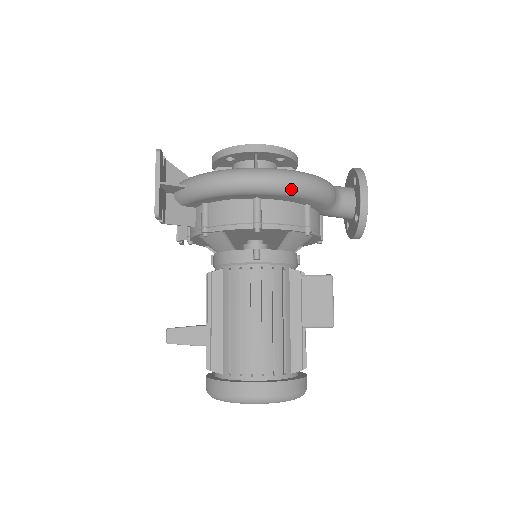
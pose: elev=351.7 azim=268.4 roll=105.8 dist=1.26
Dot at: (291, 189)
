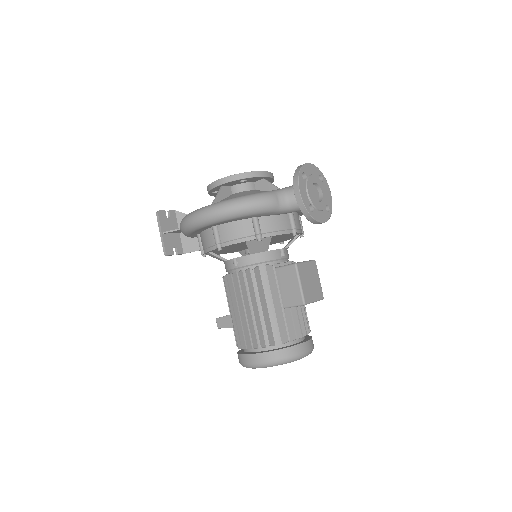
Dot at: (223, 217)
